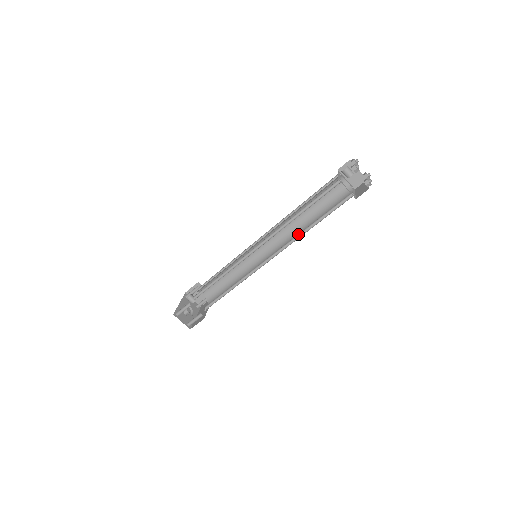
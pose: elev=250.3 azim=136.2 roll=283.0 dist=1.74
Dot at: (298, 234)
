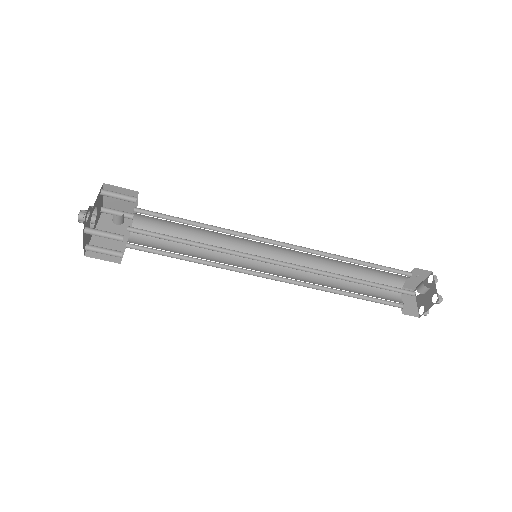
Dot at: (323, 286)
